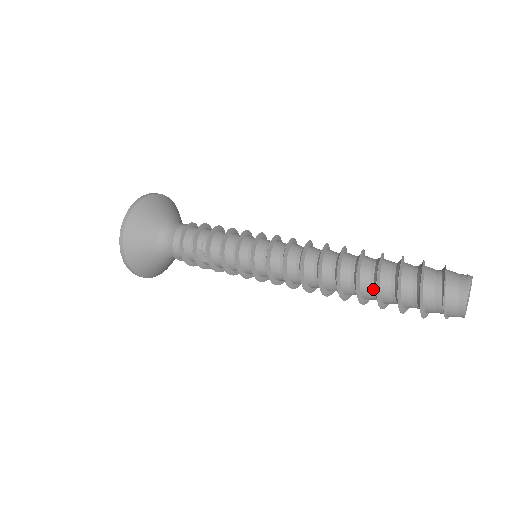
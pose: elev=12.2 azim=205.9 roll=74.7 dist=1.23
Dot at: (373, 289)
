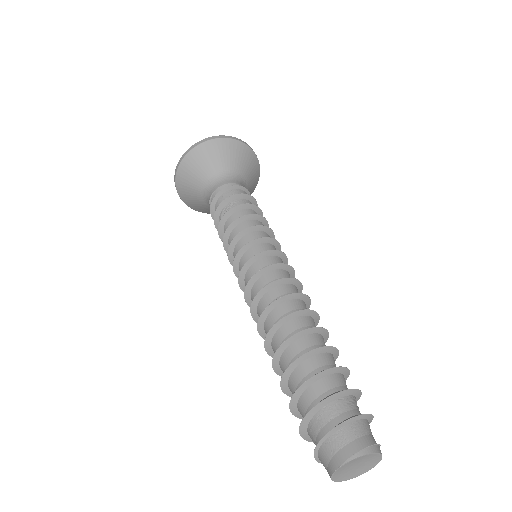
Dot at: occluded
